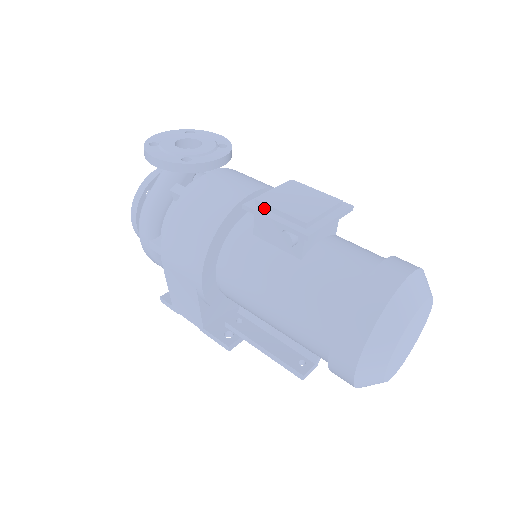
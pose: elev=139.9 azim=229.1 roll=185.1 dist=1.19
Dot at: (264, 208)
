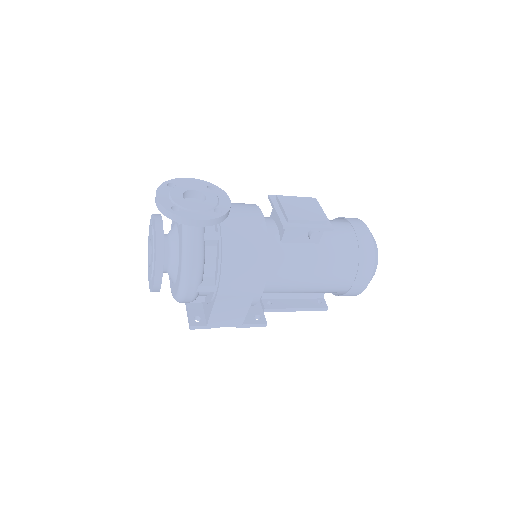
Dot at: (295, 223)
